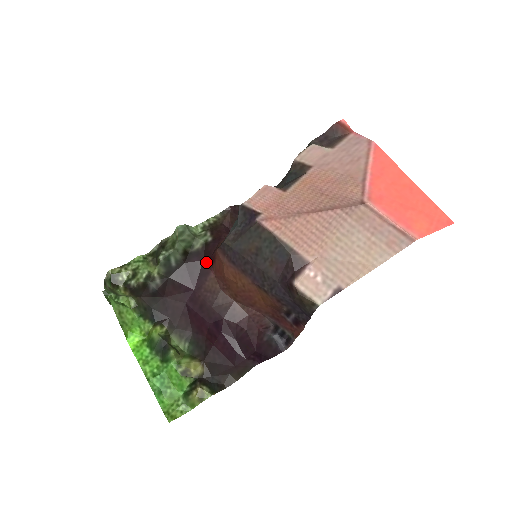
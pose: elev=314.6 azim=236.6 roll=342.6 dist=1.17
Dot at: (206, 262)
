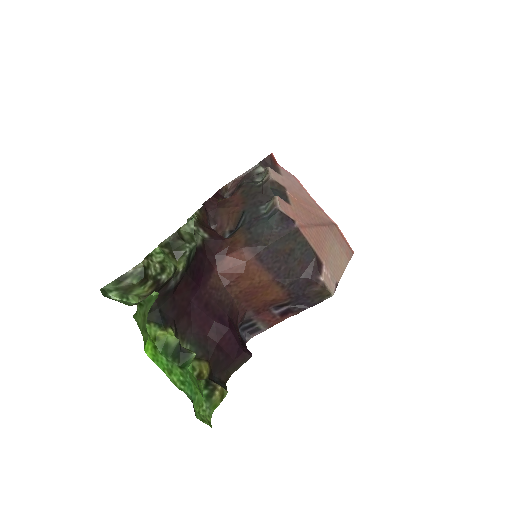
Dot at: (210, 259)
